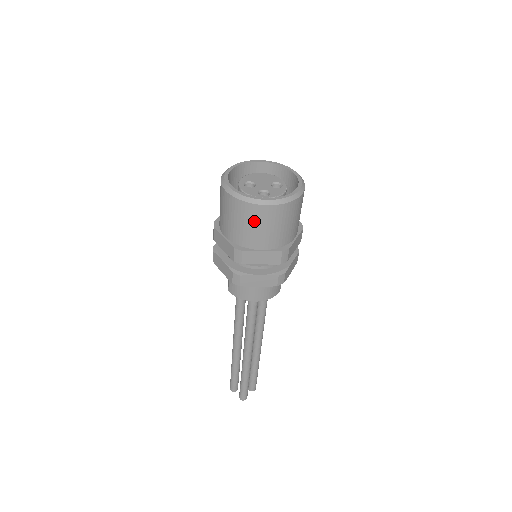
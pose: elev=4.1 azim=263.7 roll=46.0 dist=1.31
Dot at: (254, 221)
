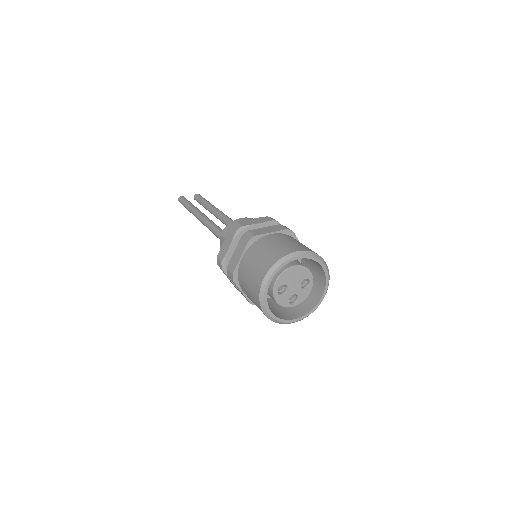
Dot at: occluded
